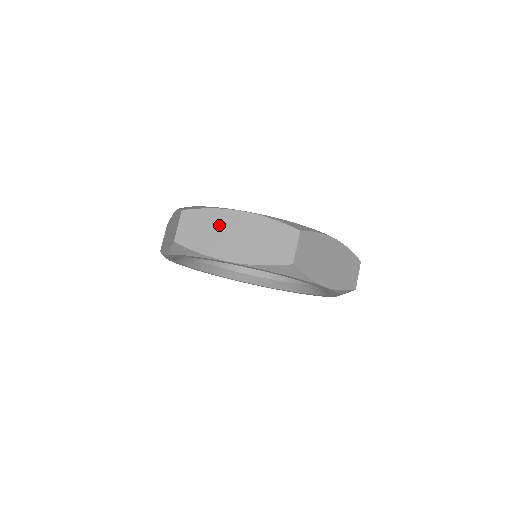
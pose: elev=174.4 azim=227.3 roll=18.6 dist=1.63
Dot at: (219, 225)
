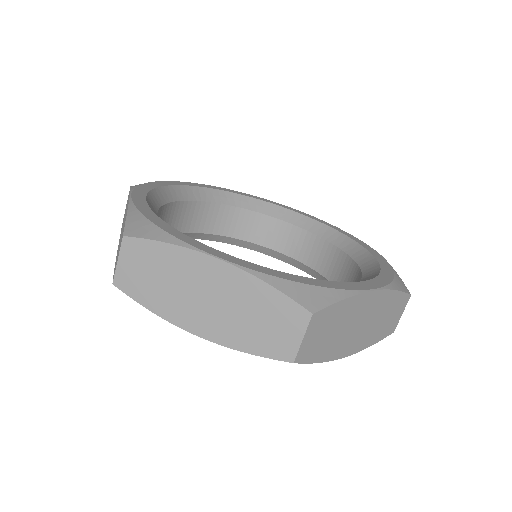
Dot at: (181, 274)
